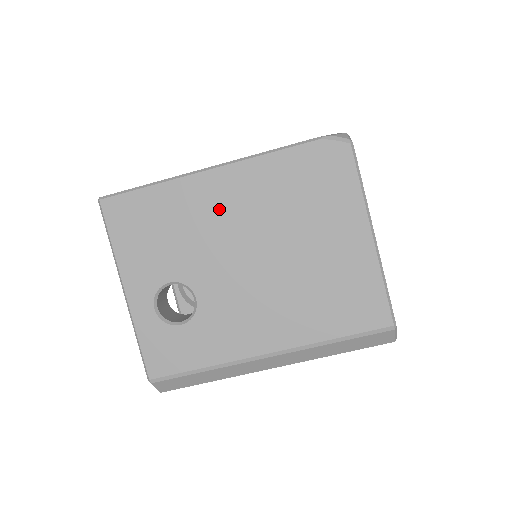
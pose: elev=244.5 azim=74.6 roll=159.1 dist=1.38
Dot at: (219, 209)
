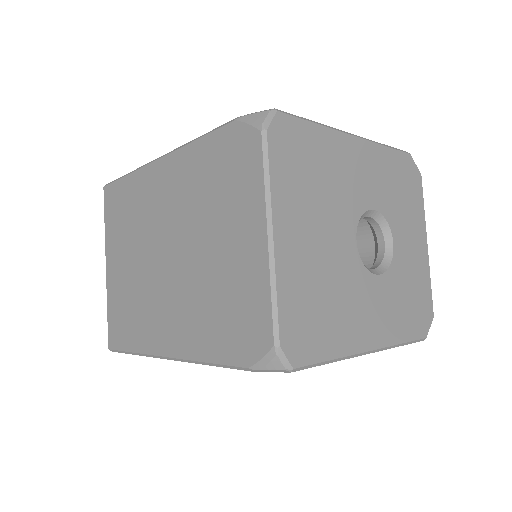
Dot at: occluded
